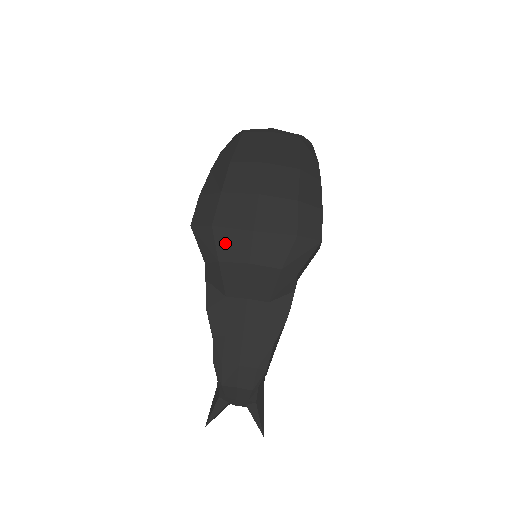
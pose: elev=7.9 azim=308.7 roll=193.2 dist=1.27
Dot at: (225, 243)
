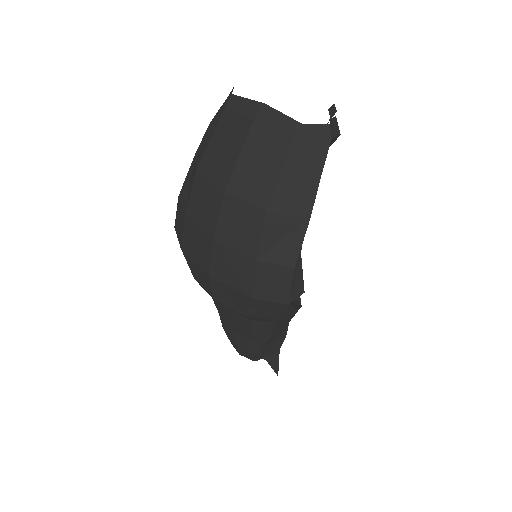
Dot at: (194, 269)
